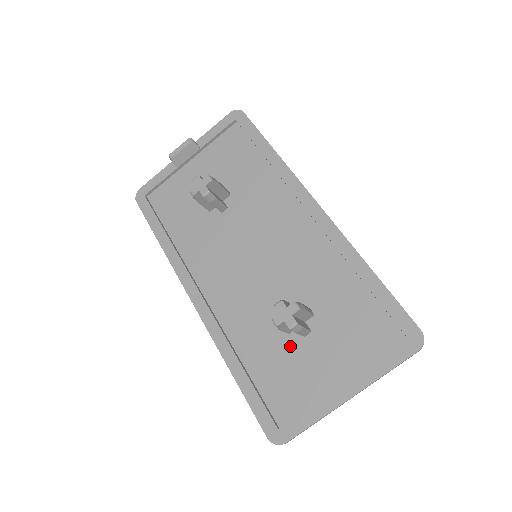
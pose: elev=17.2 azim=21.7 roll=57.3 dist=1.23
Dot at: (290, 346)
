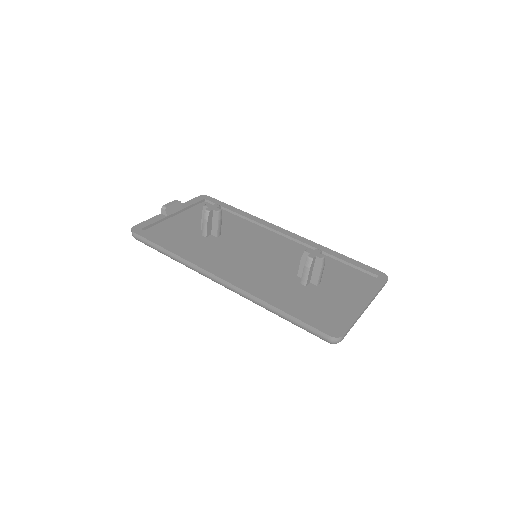
Dot at: (311, 291)
